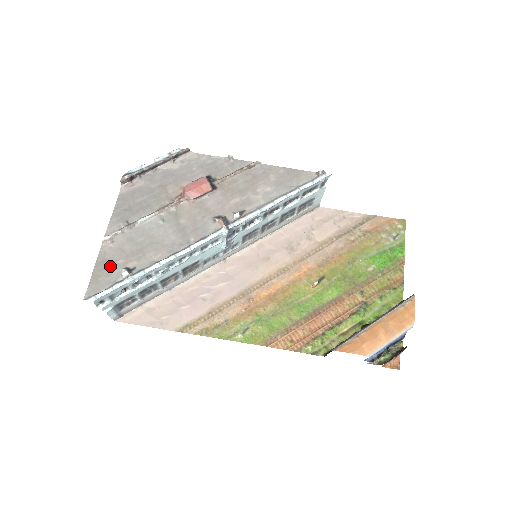
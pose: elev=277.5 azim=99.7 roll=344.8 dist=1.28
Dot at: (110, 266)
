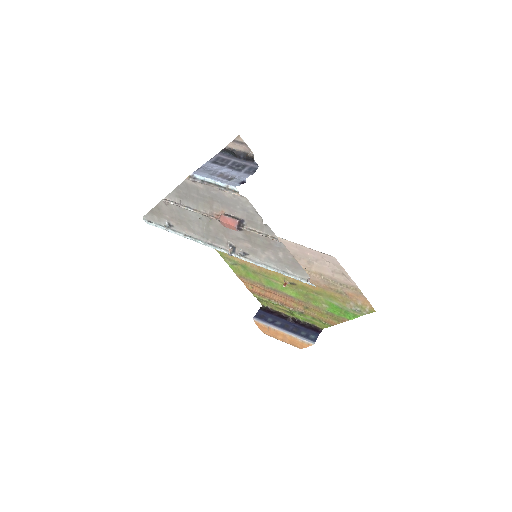
Dot at: (161, 214)
